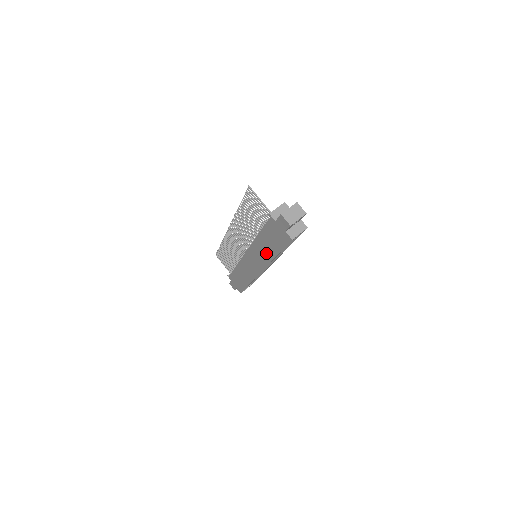
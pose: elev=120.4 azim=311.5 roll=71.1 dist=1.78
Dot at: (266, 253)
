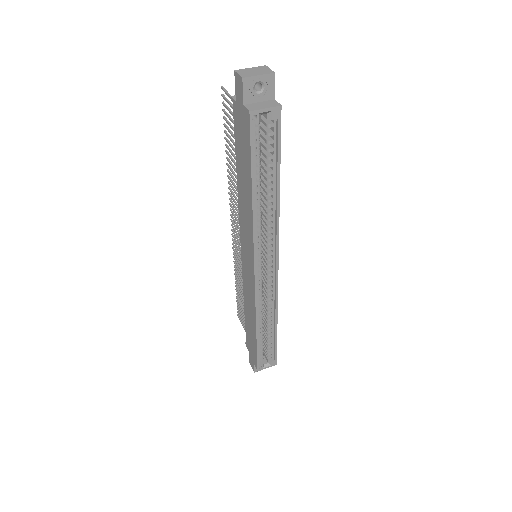
Dot at: (247, 207)
